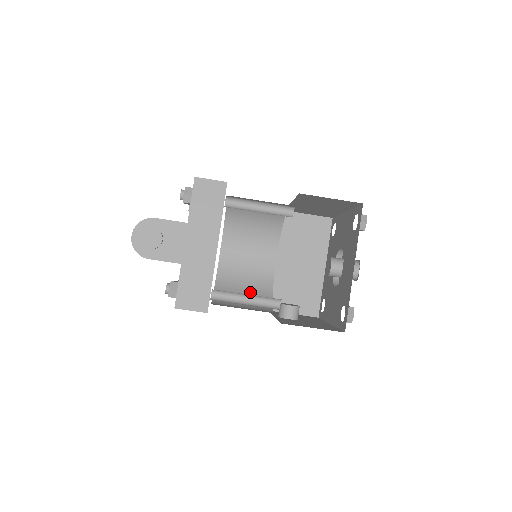
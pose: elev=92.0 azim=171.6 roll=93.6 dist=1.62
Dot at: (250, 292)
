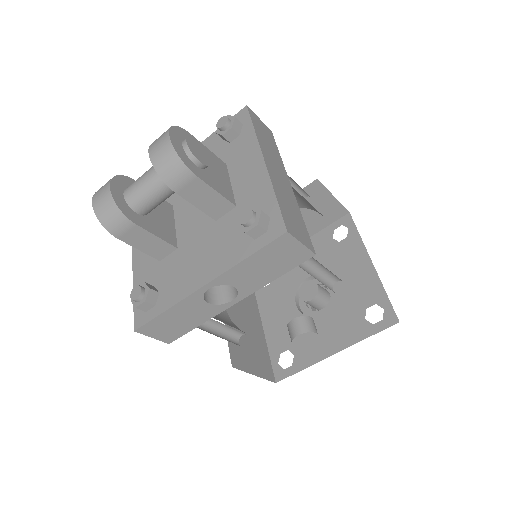
Dot at: occluded
